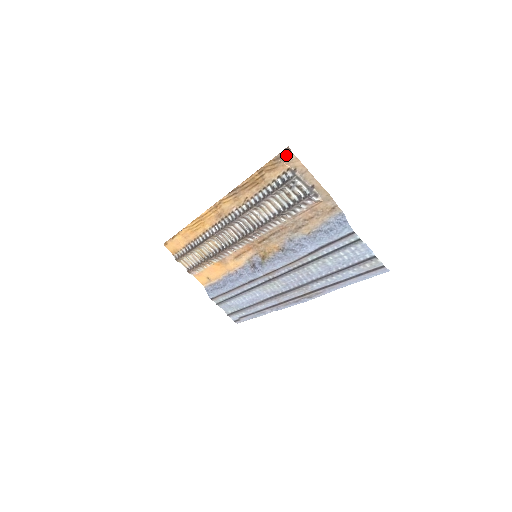
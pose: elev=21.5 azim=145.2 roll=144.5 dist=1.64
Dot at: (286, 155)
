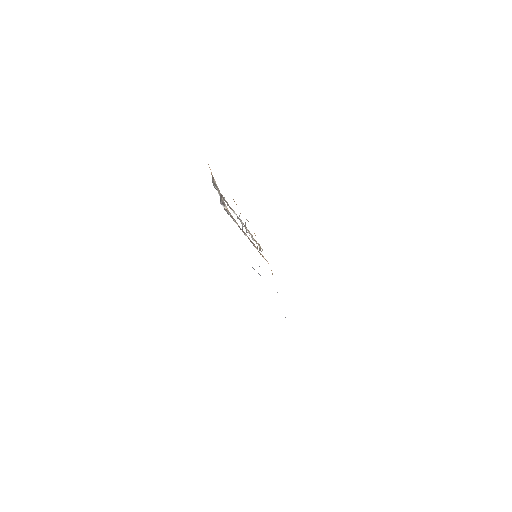
Dot at: occluded
